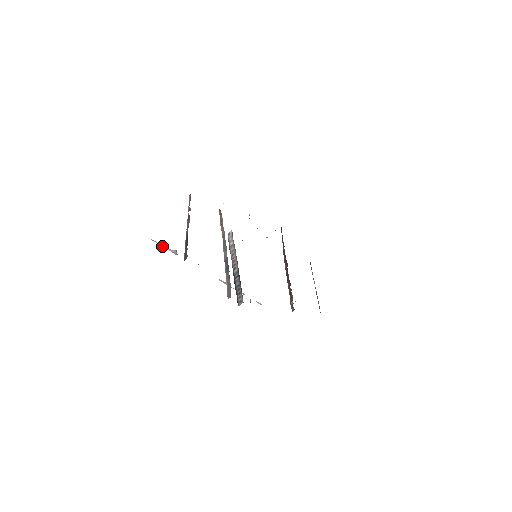
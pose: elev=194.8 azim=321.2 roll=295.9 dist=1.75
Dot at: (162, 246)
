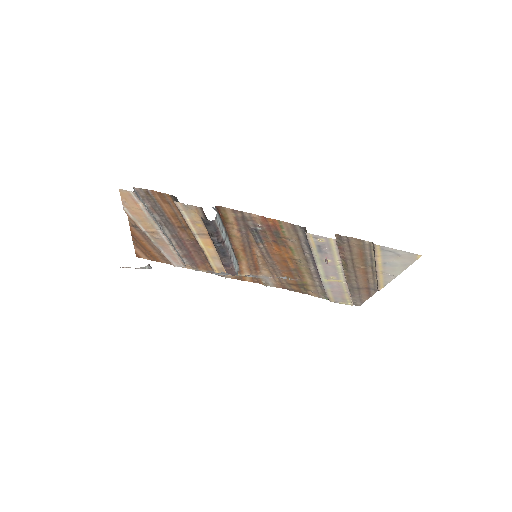
Dot at: occluded
